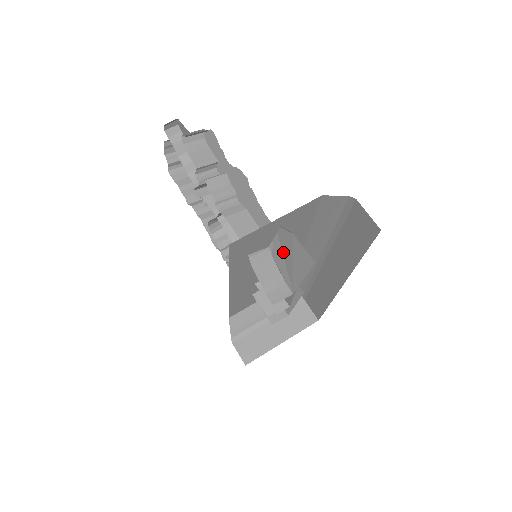
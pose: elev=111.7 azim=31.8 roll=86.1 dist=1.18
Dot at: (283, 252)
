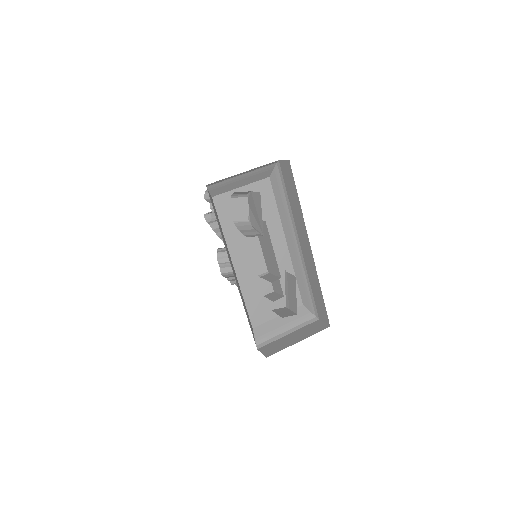
Dot at: (253, 213)
